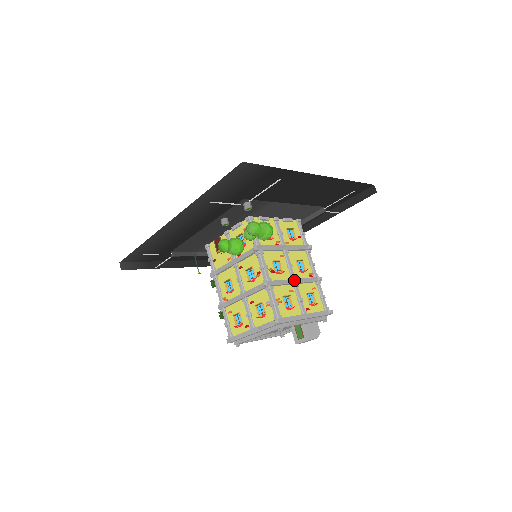
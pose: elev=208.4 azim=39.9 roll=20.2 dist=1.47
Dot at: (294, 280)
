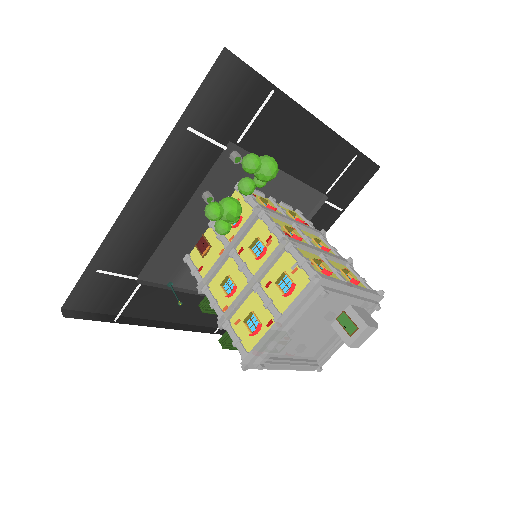
Dot at: (319, 249)
